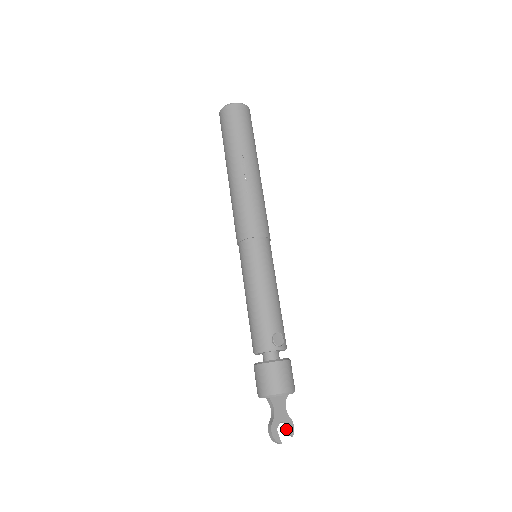
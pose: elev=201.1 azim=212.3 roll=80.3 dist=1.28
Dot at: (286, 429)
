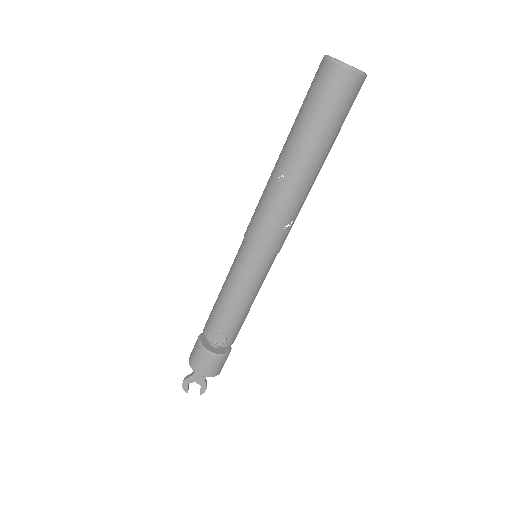
Dot at: (201, 386)
